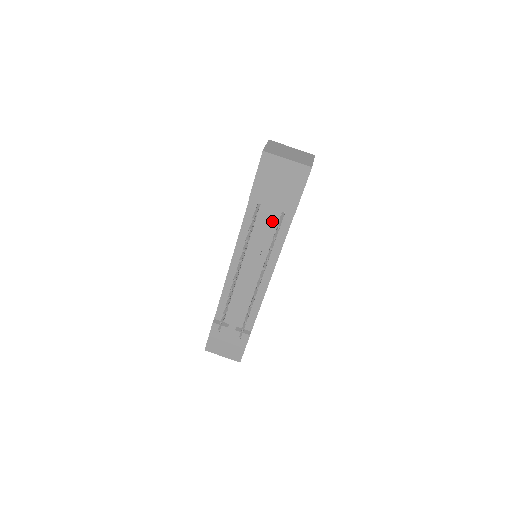
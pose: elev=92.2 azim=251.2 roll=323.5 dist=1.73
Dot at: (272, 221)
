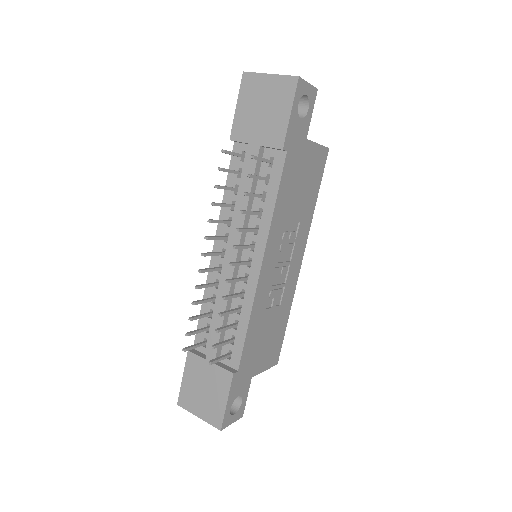
Dot at: (259, 174)
